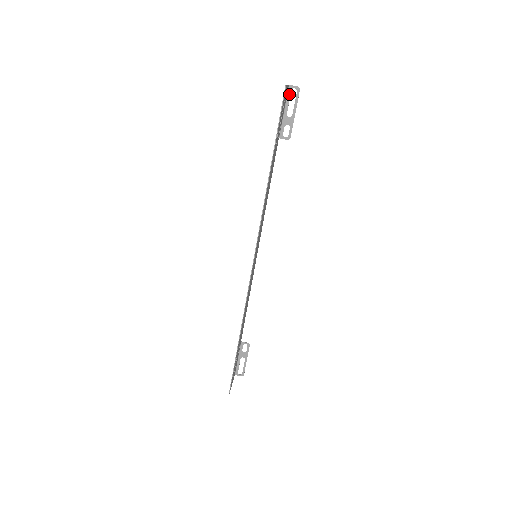
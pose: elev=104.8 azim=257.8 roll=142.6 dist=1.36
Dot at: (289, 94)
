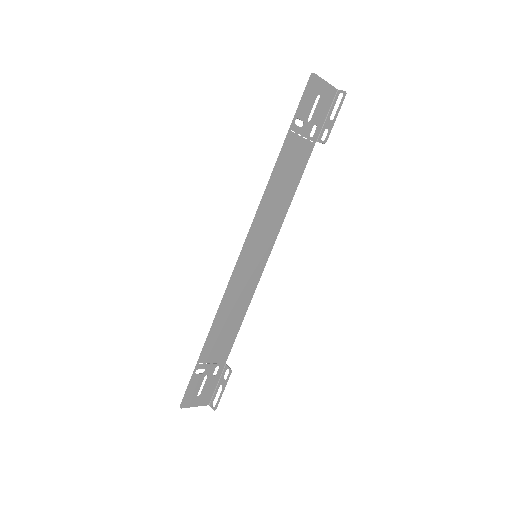
Dot at: (336, 98)
